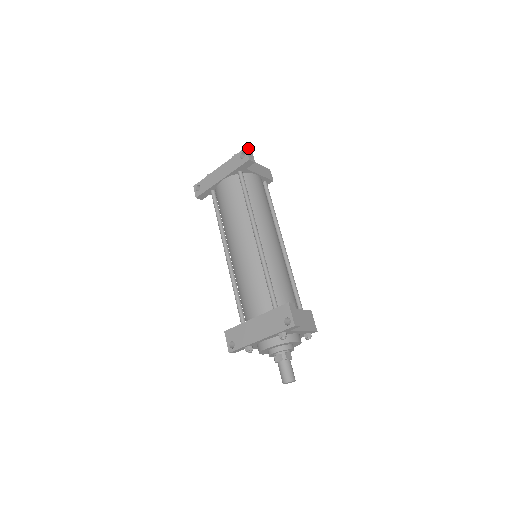
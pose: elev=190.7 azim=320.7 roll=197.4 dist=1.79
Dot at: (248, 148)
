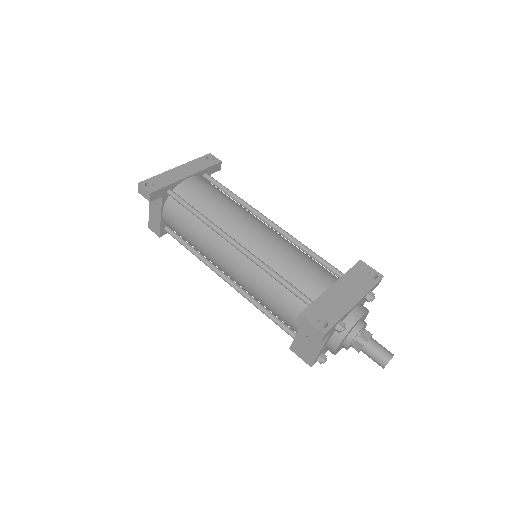
Dot at: occluded
